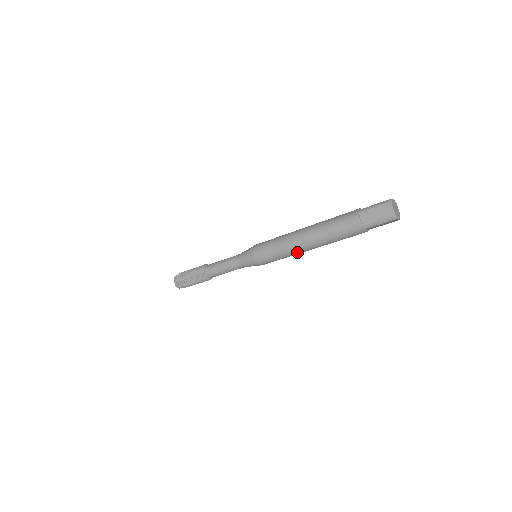
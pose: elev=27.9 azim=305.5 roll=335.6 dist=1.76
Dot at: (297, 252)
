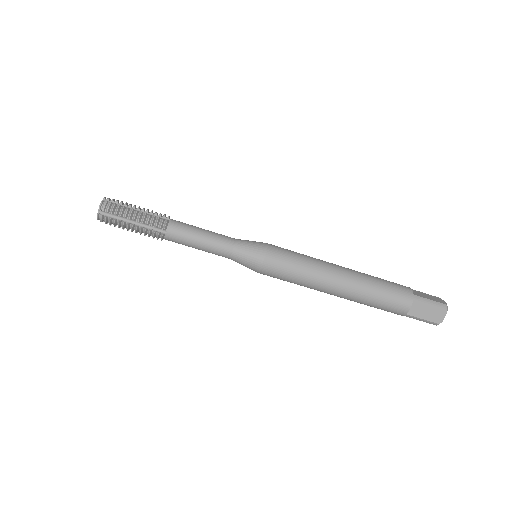
Dot at: (324, 275)
